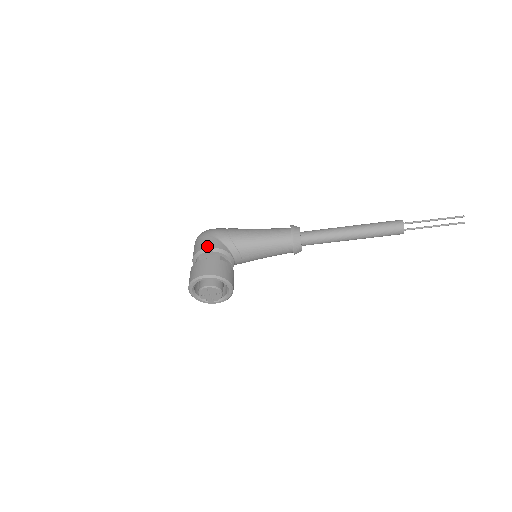
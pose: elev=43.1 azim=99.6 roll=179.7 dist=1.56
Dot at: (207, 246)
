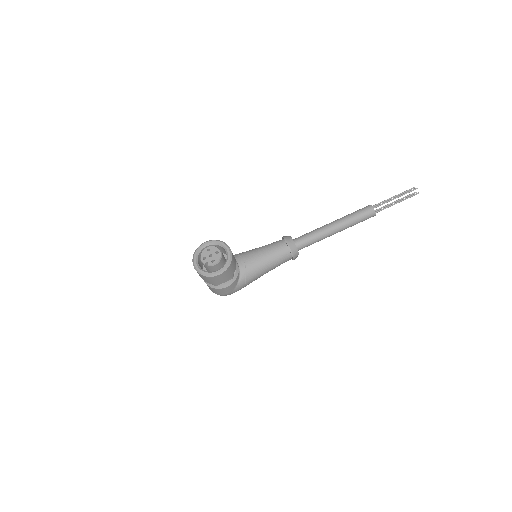
Dot at: occluded
